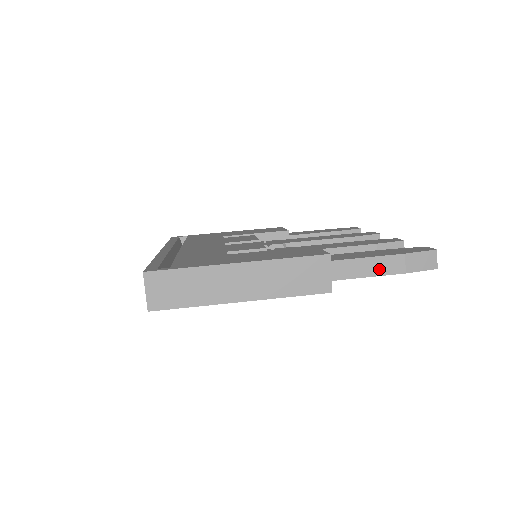
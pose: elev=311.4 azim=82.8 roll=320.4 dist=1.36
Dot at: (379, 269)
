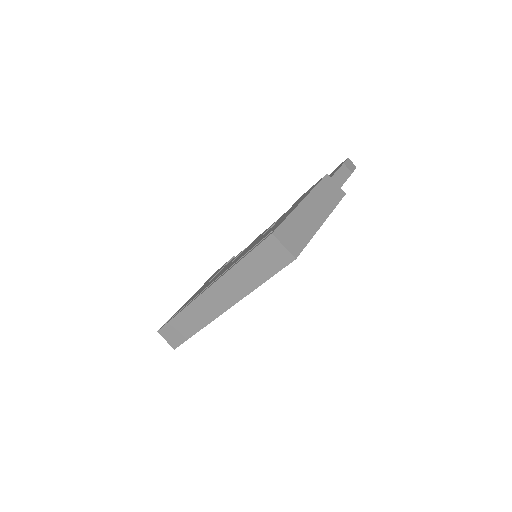
Dot at: (344, 176)
